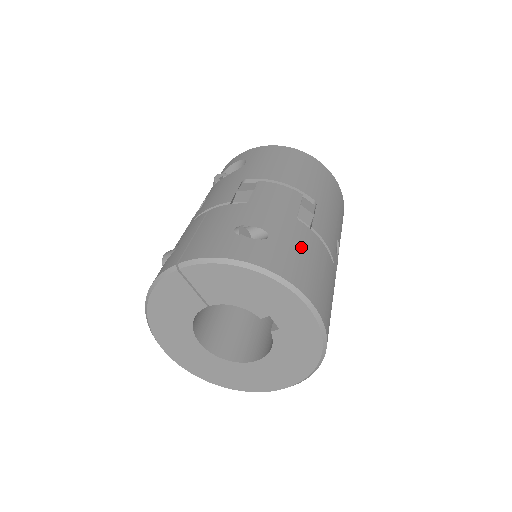
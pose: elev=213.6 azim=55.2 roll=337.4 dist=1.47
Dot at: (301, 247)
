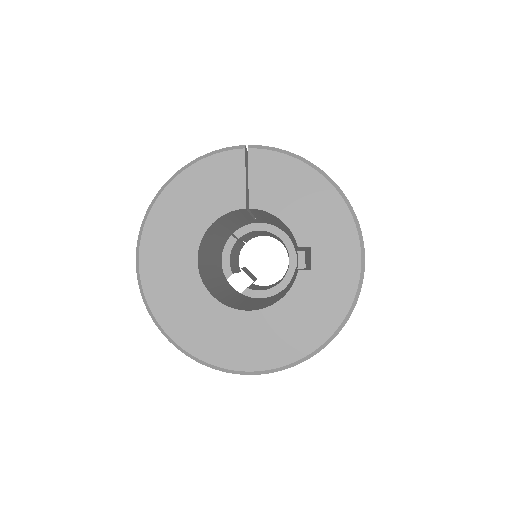
Dot at: occluded
